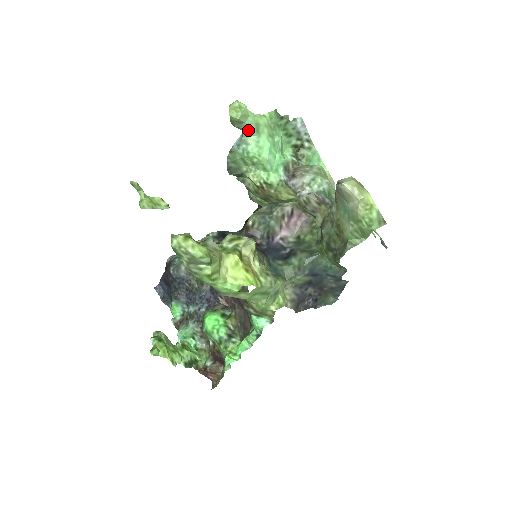
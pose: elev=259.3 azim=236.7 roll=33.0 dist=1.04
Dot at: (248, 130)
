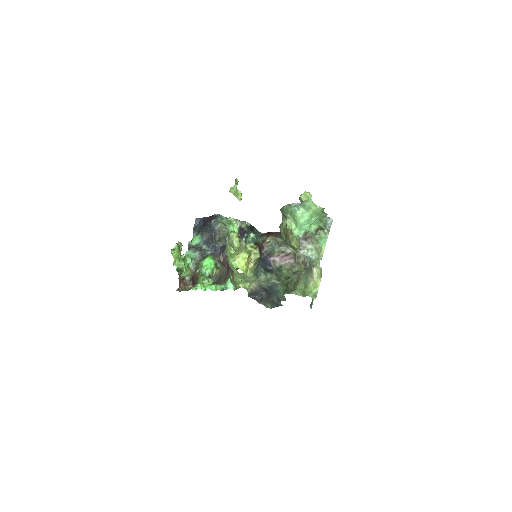
Dot at: (304, 206)
